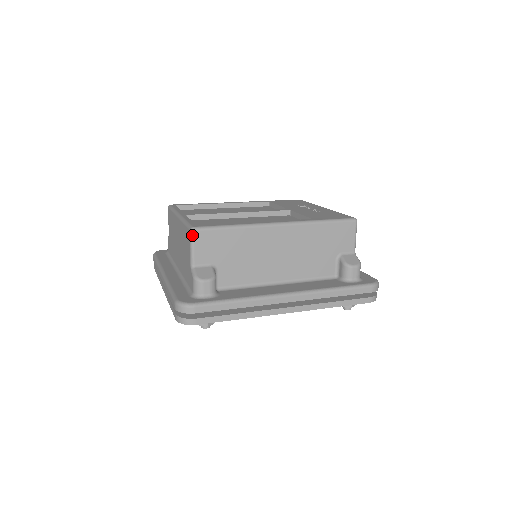
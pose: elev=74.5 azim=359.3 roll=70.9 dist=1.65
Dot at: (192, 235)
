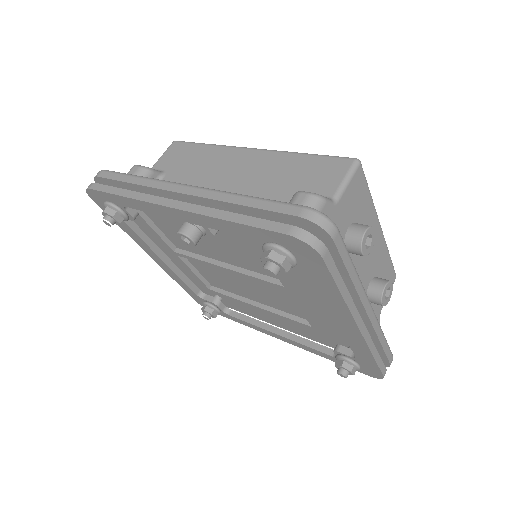
Dot at: (170, 145)
